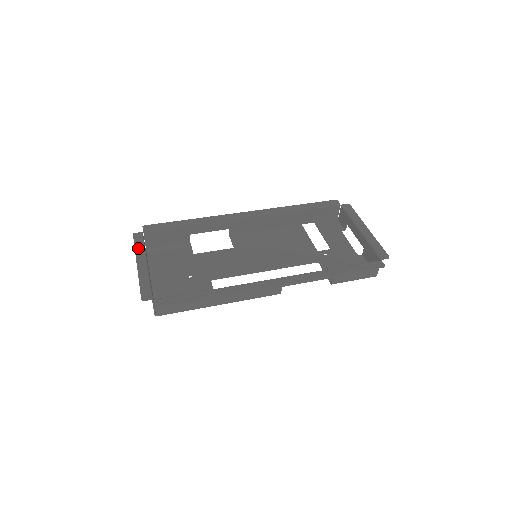
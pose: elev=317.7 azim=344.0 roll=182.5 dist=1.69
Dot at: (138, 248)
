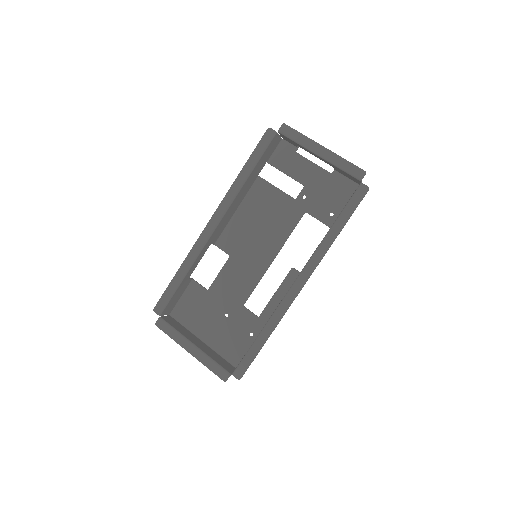
Dot at: (174, 337)
